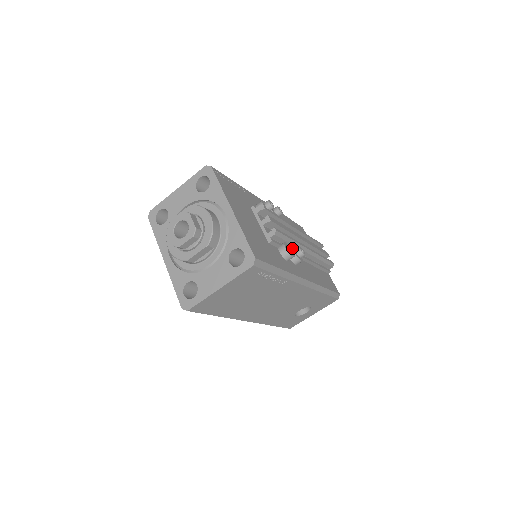
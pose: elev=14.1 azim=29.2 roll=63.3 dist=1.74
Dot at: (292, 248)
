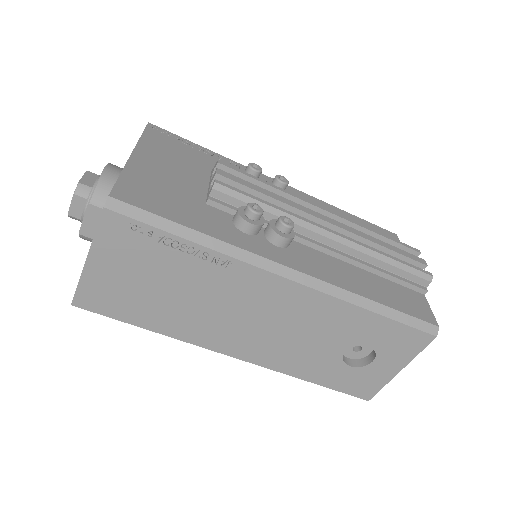
Dot at: (248, 209)
